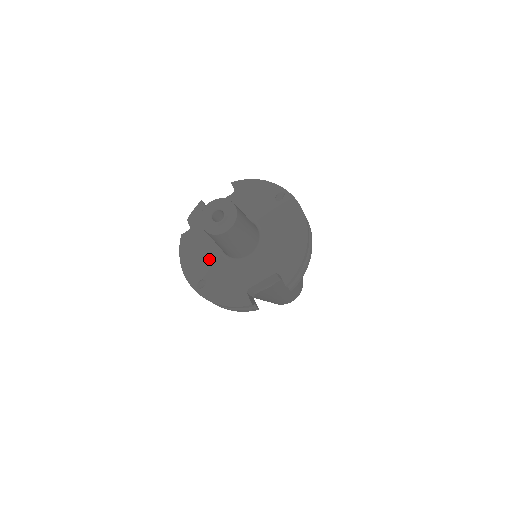
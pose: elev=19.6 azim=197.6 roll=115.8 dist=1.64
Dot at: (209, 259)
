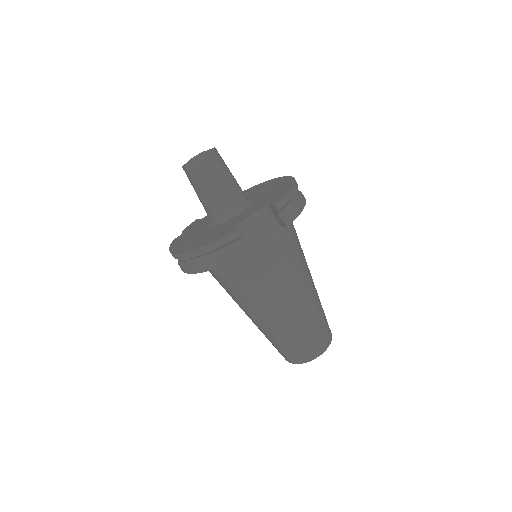
Dot at: (198, 234)
